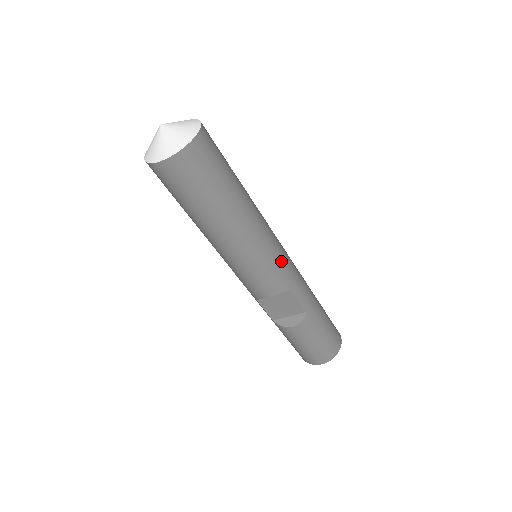
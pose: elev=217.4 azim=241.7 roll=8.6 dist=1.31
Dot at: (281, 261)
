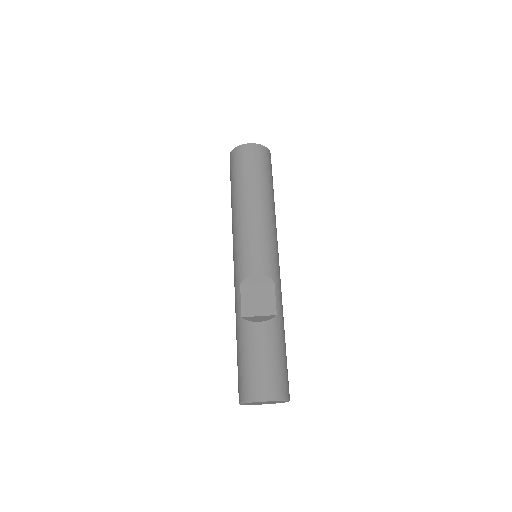
Dot at: (277, 257)
